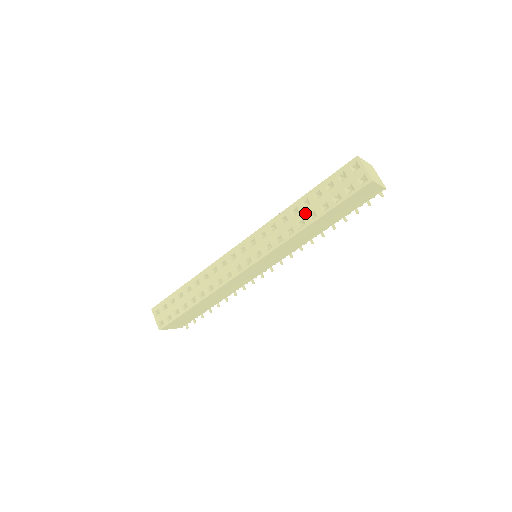
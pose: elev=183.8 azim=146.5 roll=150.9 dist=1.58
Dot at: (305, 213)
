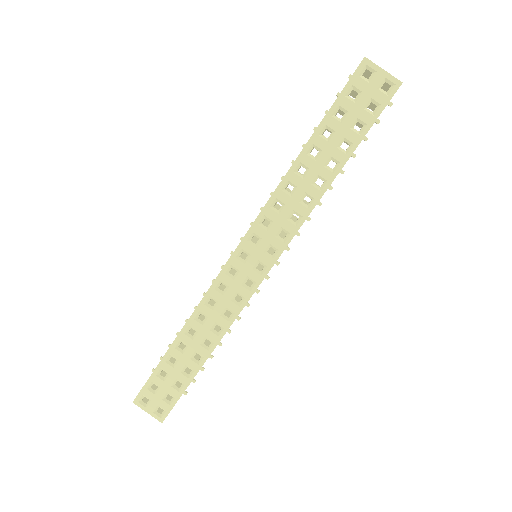
Dot at: (320, 166)
